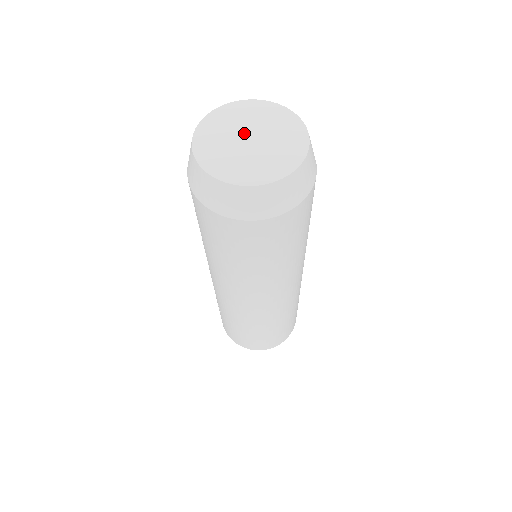
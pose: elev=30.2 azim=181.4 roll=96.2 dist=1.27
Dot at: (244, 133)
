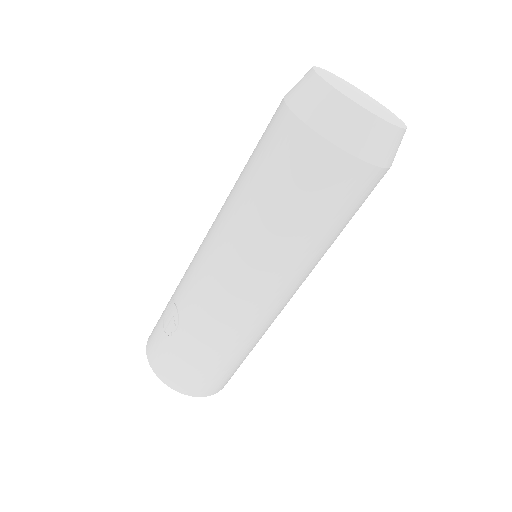
Dot at: (352, 91)
